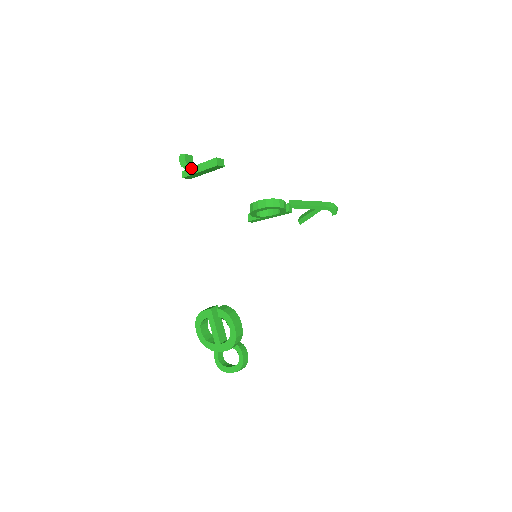
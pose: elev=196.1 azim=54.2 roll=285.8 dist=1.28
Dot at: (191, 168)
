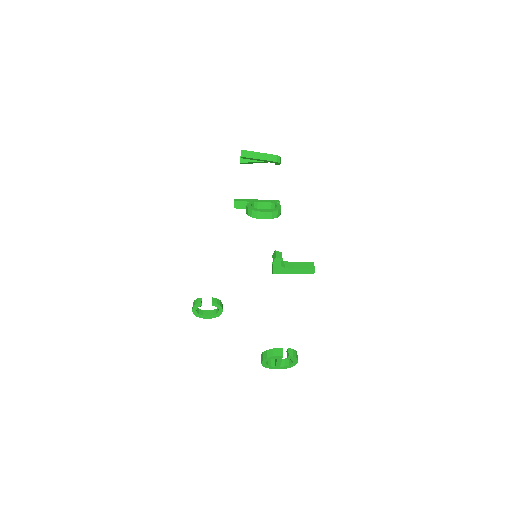
Dot at: (285, 270)
